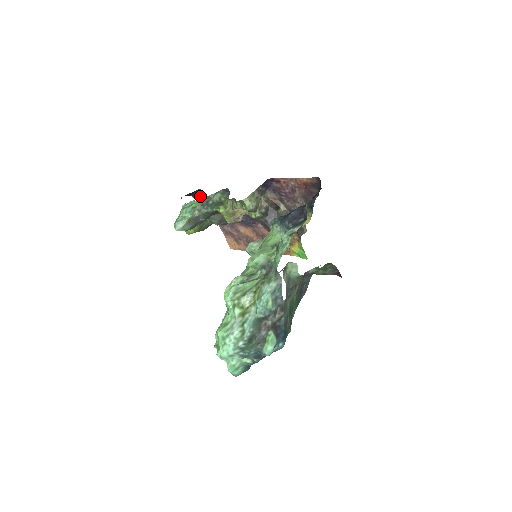
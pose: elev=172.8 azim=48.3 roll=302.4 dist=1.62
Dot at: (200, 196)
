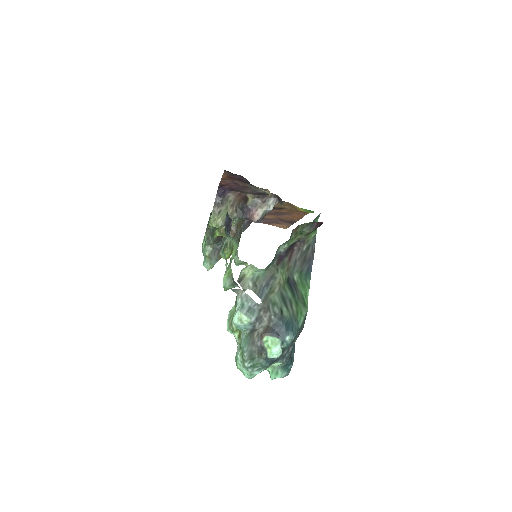
Dot at: occluded
